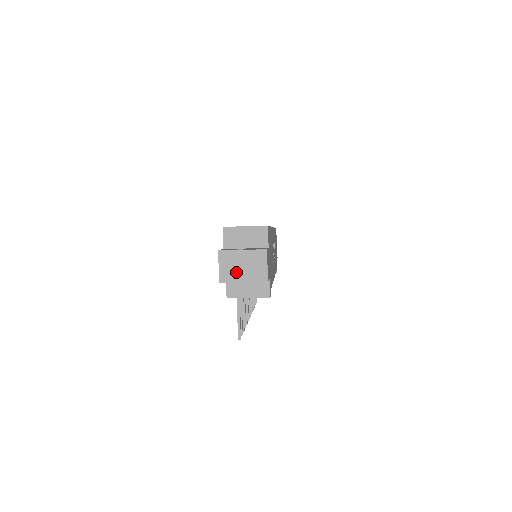
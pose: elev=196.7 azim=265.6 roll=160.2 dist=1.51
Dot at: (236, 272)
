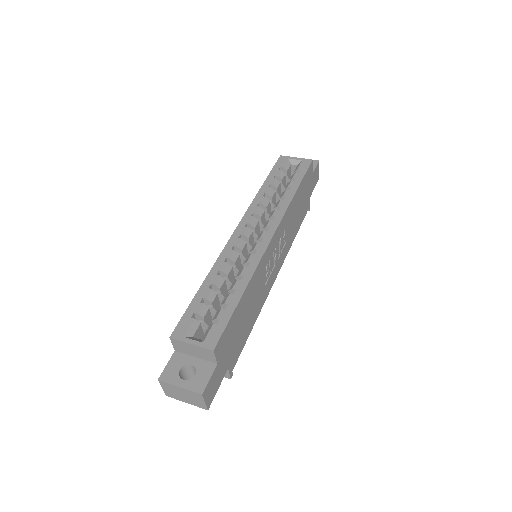
Dot at: (178, 396)
